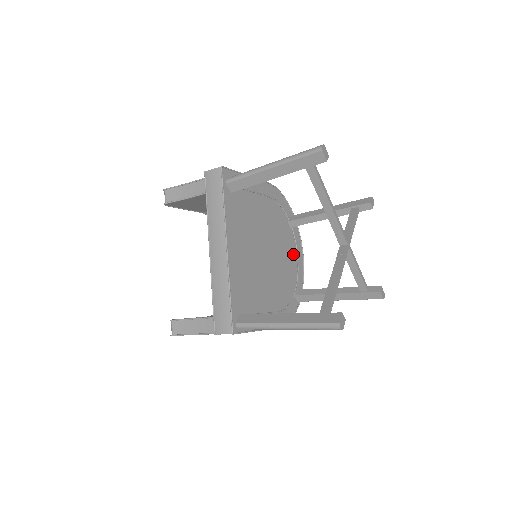
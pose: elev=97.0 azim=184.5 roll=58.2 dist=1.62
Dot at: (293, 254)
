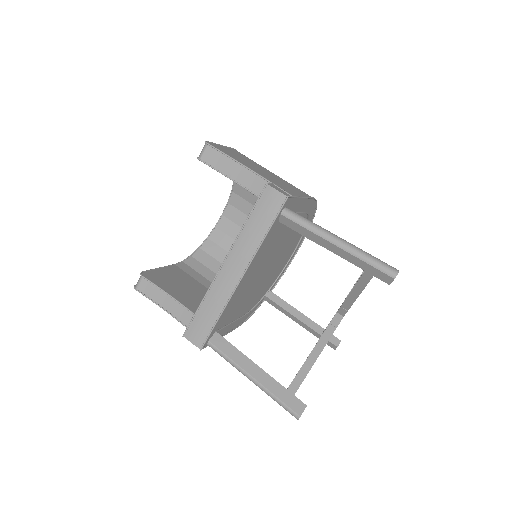
Dot at: (287, 259)
